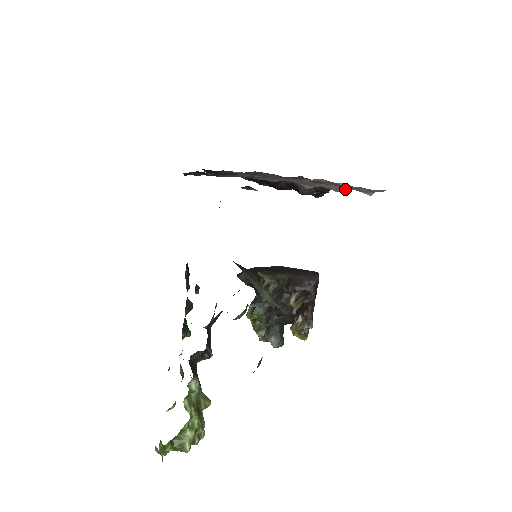
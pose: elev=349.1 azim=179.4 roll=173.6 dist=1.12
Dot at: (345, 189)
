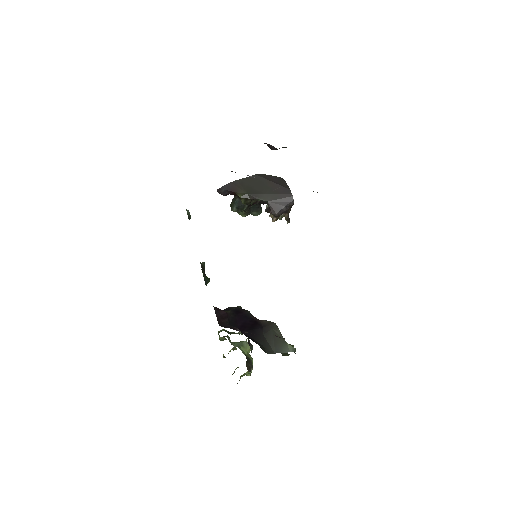
Dot at: occluded
